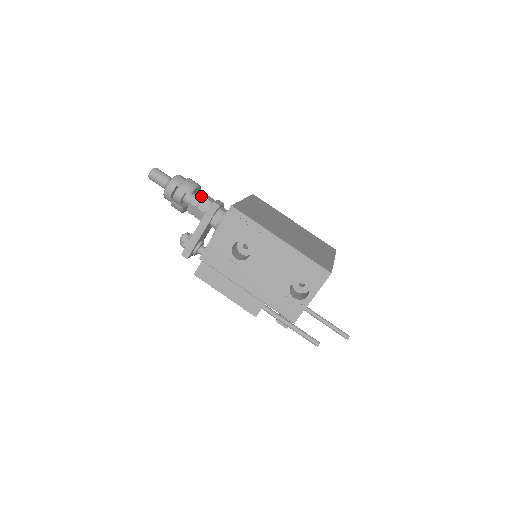
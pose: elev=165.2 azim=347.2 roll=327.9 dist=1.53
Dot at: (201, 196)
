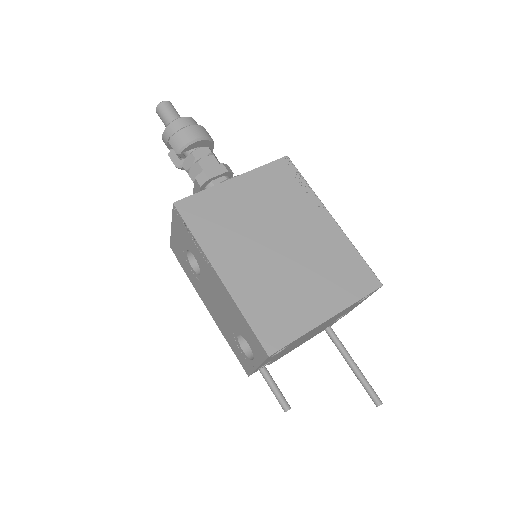
Dot at: (194, 158)
